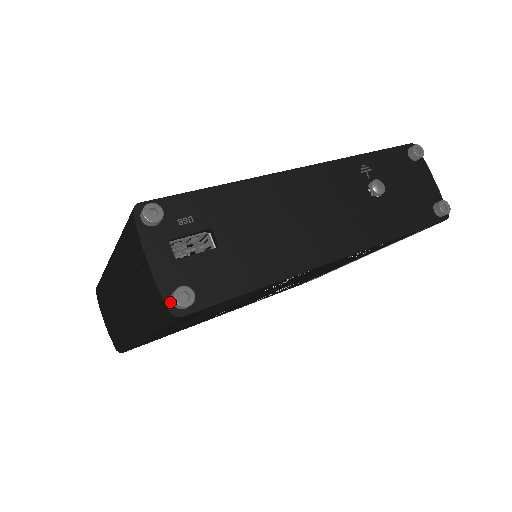
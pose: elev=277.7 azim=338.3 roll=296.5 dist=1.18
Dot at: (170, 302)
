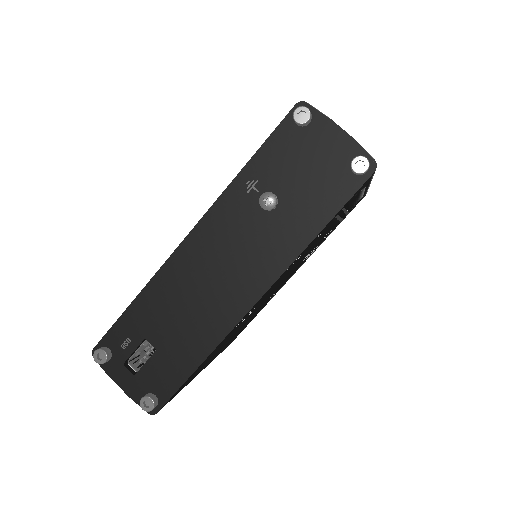
Dot at: occluded
